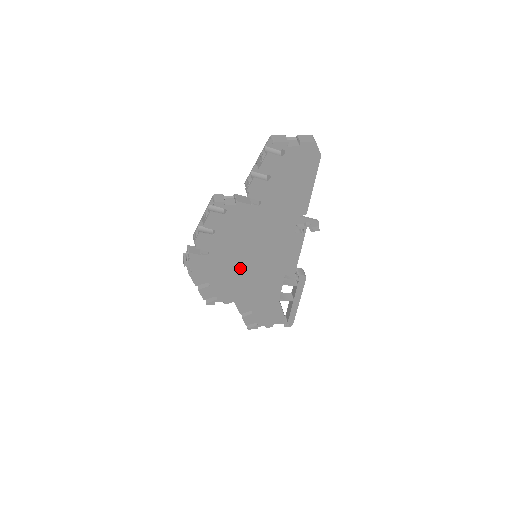
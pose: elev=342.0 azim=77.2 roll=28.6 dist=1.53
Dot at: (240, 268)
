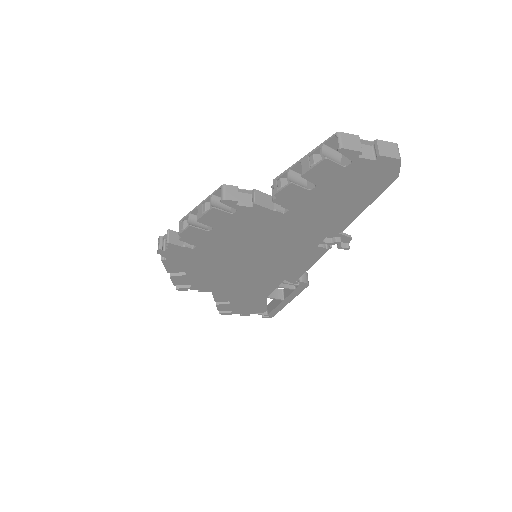
Dot at: (231, 266)
